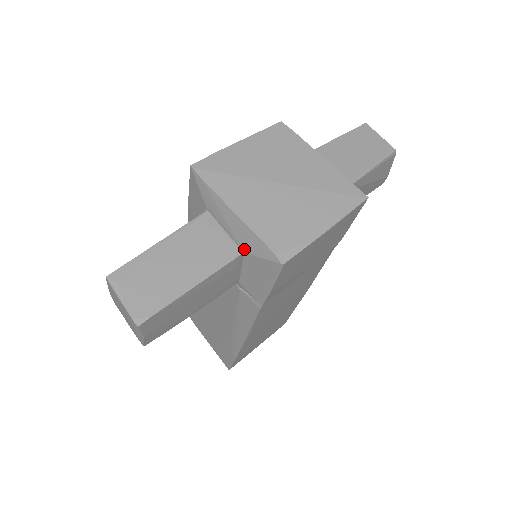
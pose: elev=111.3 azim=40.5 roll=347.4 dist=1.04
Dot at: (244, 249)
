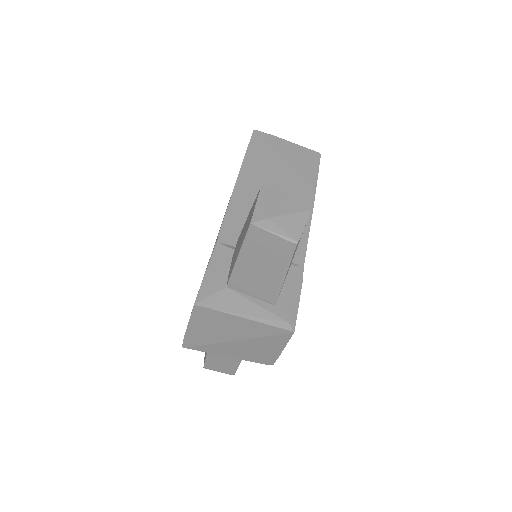
Dot at: occluded
